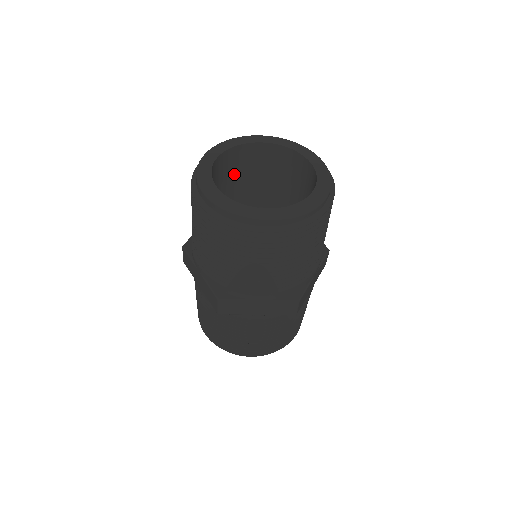
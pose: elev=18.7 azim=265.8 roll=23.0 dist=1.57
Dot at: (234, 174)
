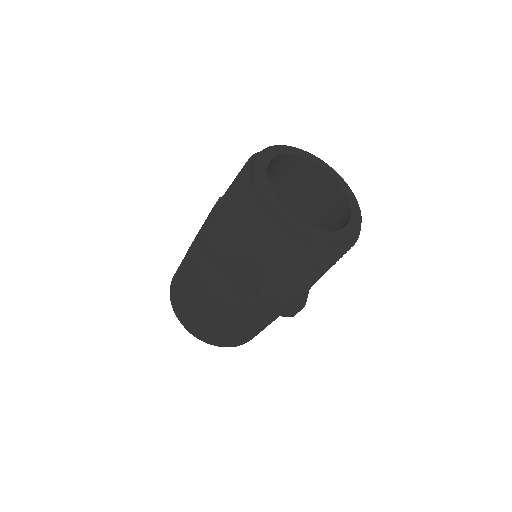
Dot at: occluded
